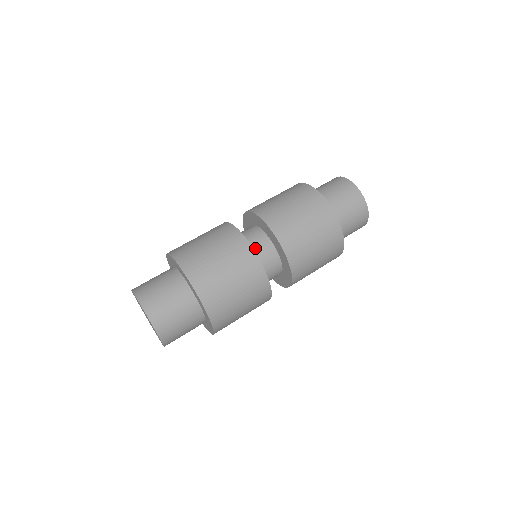
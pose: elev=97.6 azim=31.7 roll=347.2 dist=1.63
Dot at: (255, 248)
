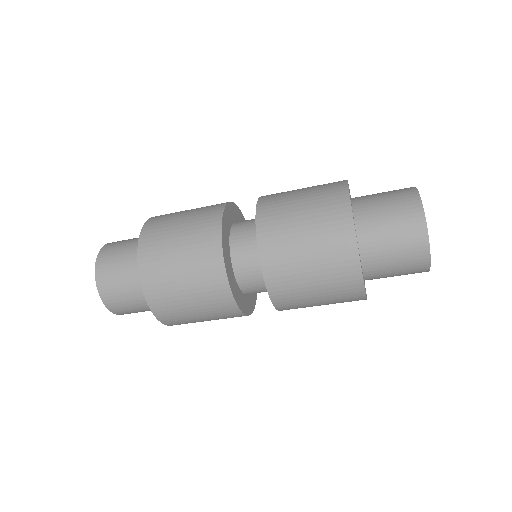
Dot at: (244, 277)
